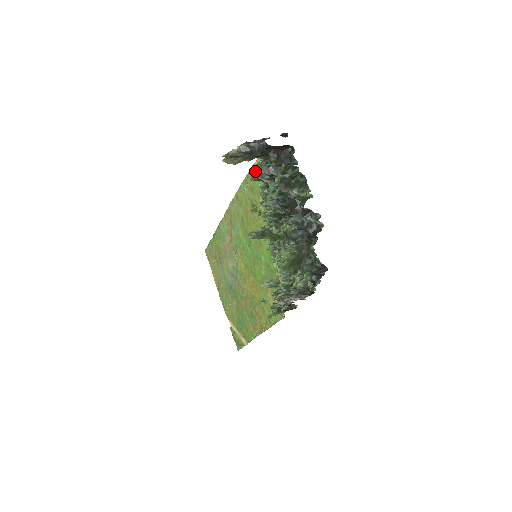
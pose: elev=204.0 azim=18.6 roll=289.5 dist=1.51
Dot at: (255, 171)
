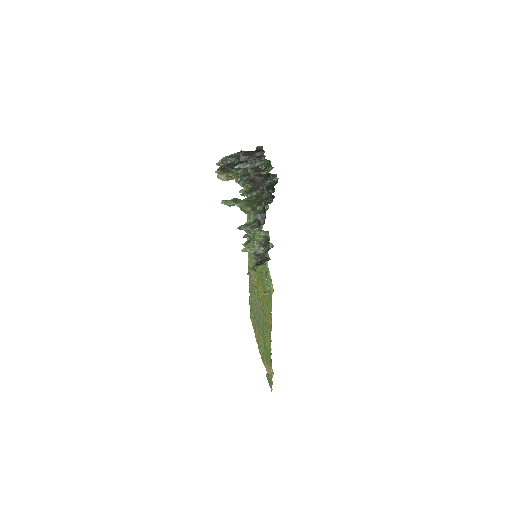
Dot at: (239, 176)
